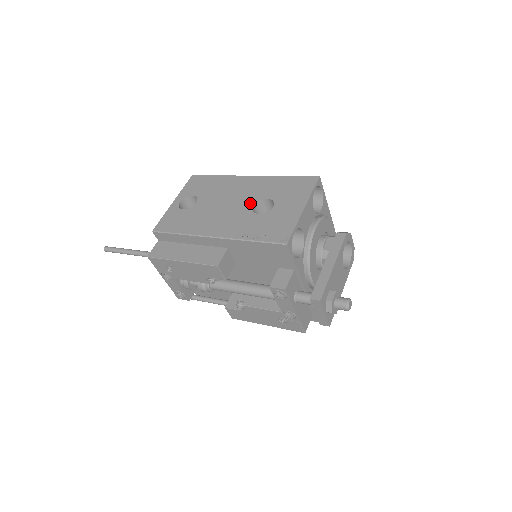
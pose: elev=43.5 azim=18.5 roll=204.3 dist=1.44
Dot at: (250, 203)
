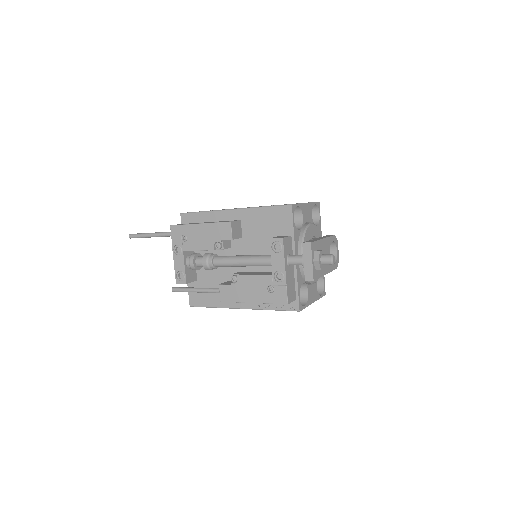
Dot at: occluded
